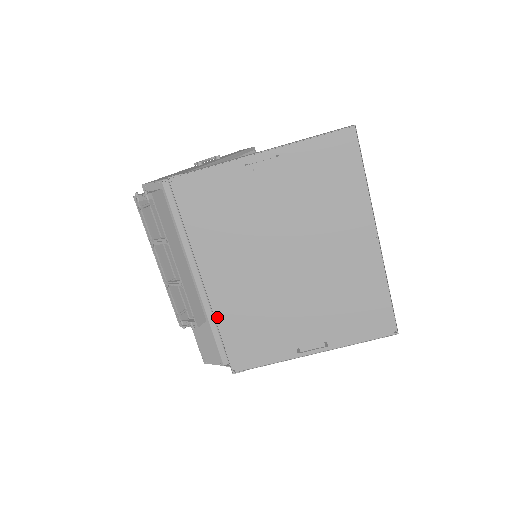
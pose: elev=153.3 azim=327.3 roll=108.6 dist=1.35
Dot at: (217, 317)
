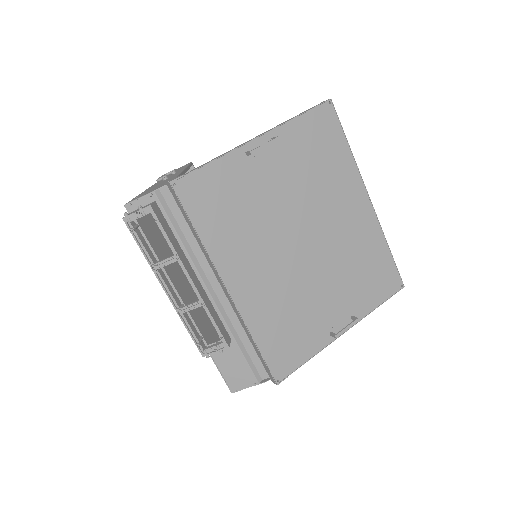
Dot at: (249, 326)
